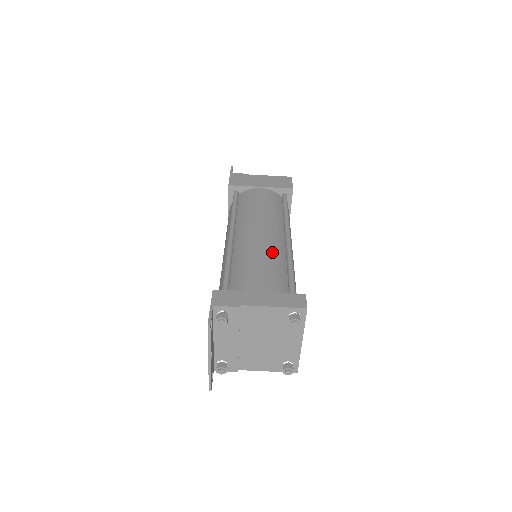
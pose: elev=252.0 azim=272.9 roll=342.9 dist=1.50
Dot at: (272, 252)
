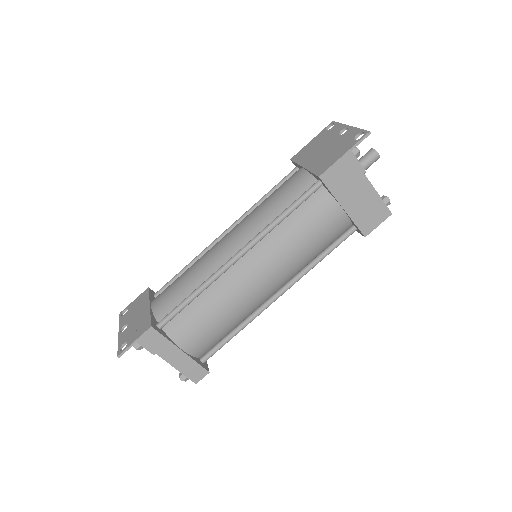
Dot at: (241, 311)
